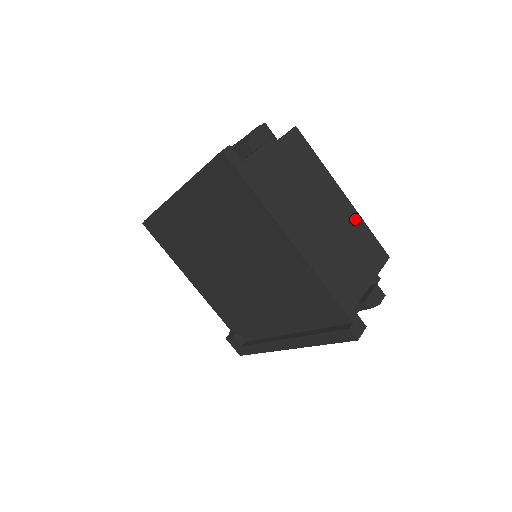
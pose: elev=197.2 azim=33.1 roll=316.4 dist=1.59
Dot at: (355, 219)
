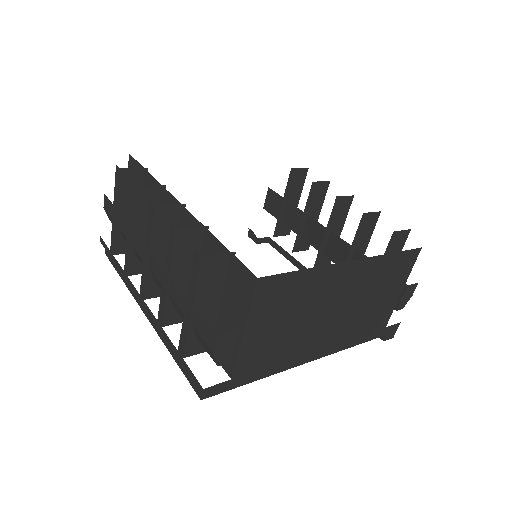
Dot at: (373, 266)
